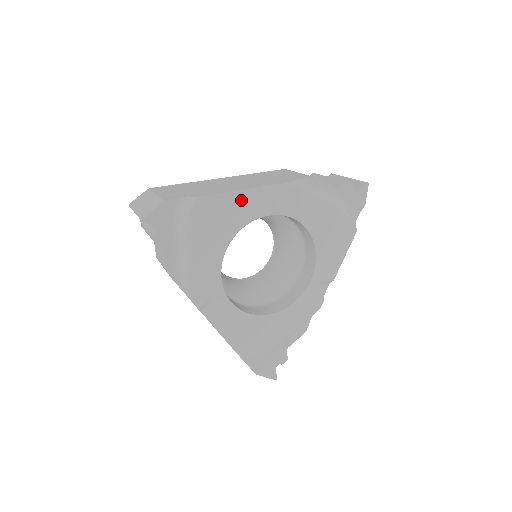
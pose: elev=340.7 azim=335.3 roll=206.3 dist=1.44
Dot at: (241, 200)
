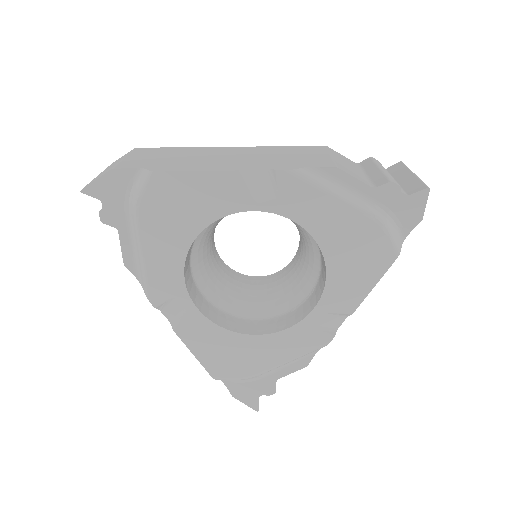
Dot at: (213, 184)
